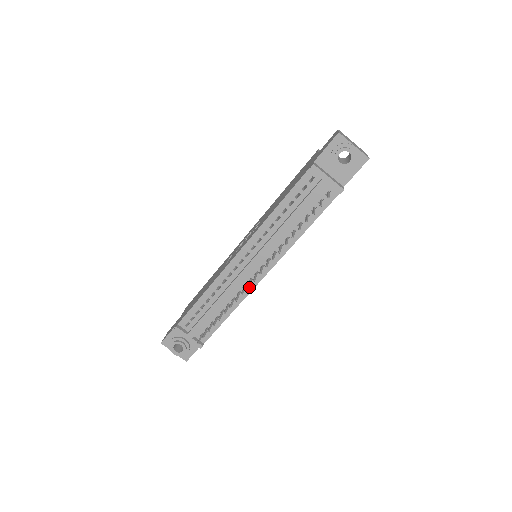
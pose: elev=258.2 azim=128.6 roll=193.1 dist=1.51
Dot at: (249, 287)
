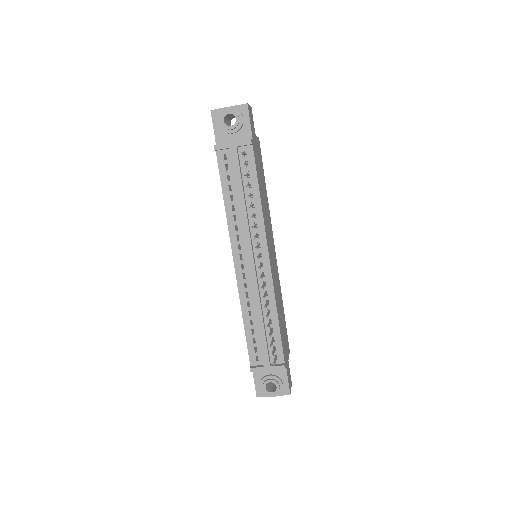
Dot at: (268, 281)
